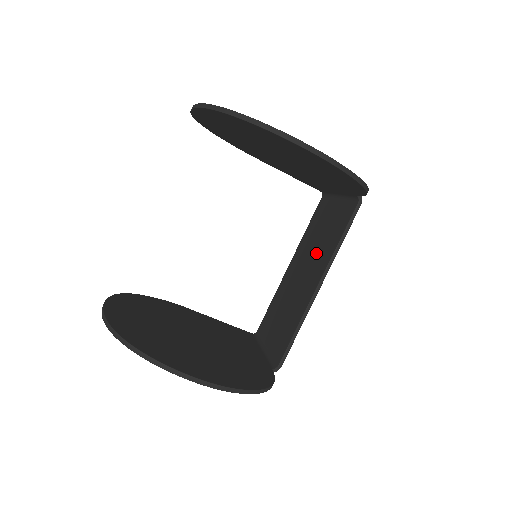
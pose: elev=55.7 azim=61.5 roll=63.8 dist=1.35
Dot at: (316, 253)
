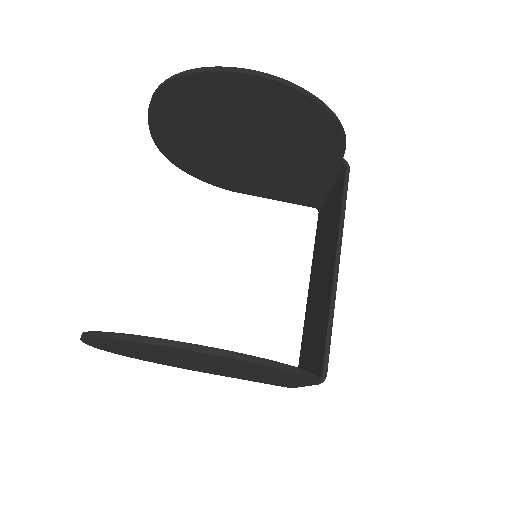
Dot at: (326, 247)
